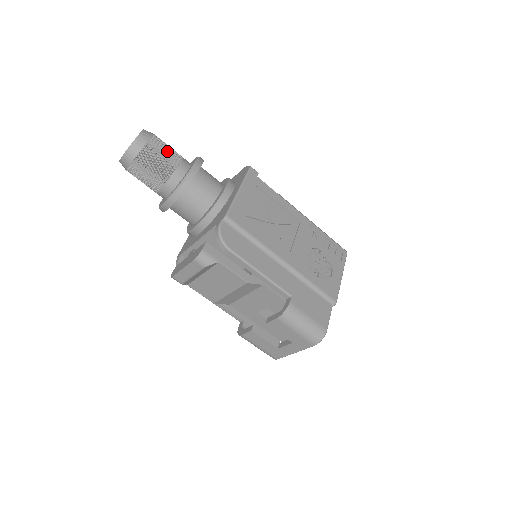
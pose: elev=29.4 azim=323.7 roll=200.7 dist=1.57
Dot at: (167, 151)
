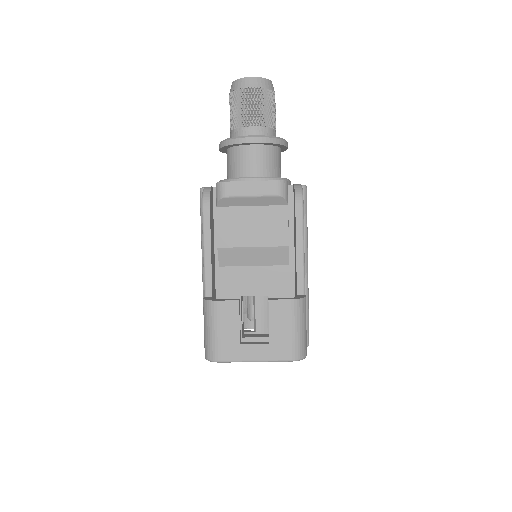
Dot at: occluded
